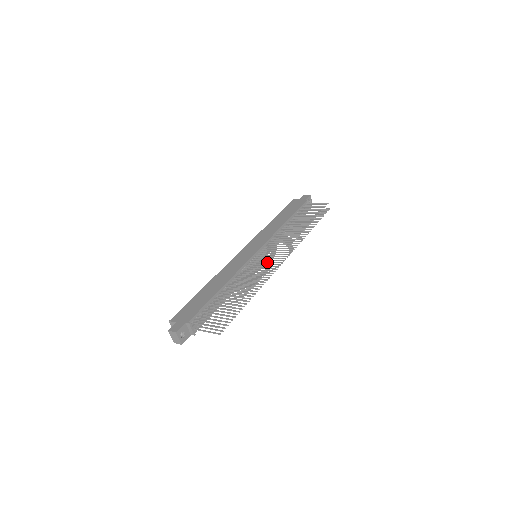
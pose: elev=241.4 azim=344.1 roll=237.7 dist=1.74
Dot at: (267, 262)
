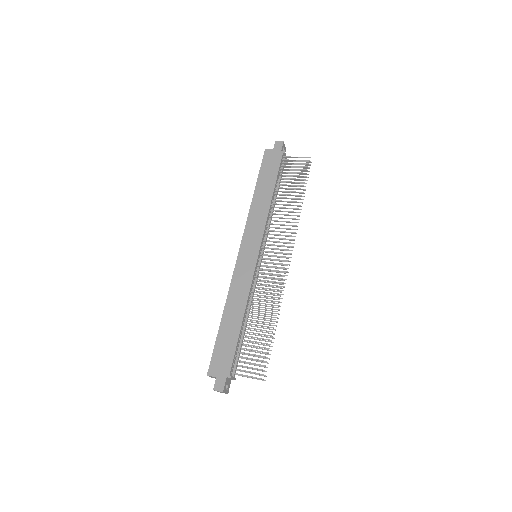
Dot at: (276, 272)
